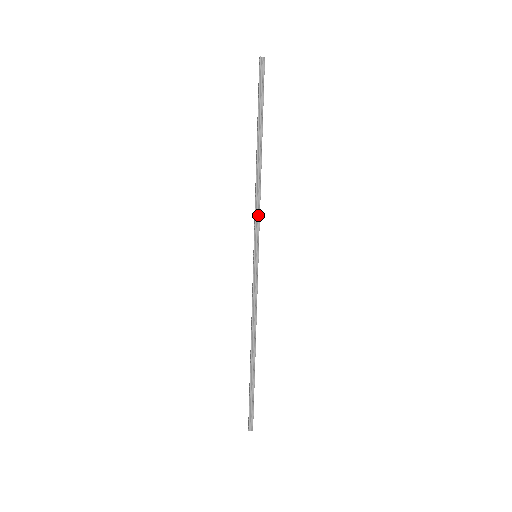
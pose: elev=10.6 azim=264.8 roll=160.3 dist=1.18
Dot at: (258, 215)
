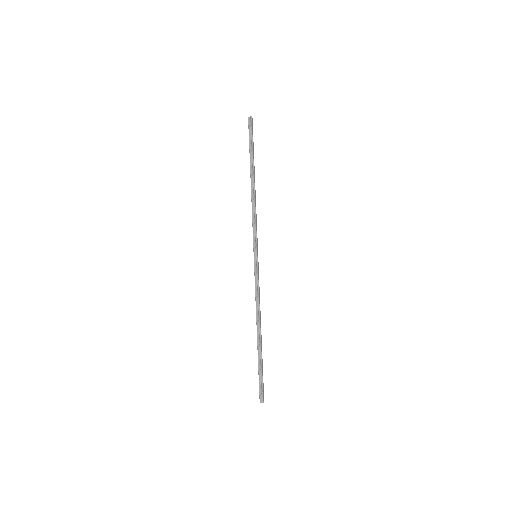
Dot at: (255, 225)
